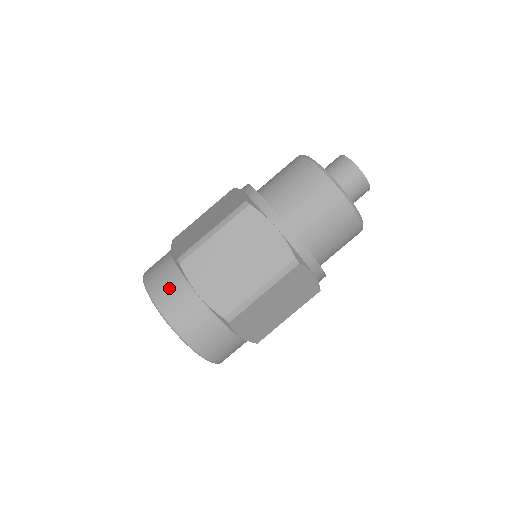
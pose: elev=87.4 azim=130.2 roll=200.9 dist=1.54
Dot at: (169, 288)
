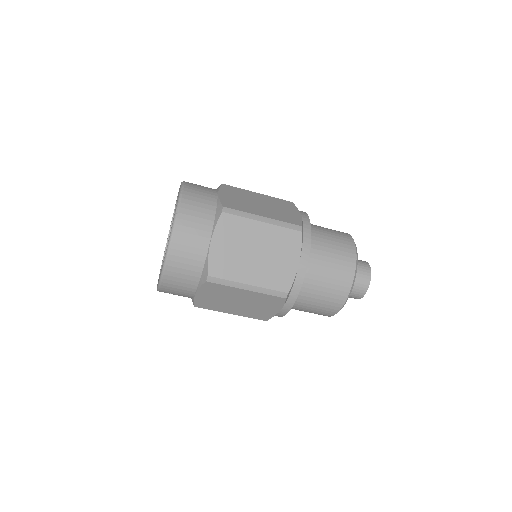
Dot at: (197, 216)
